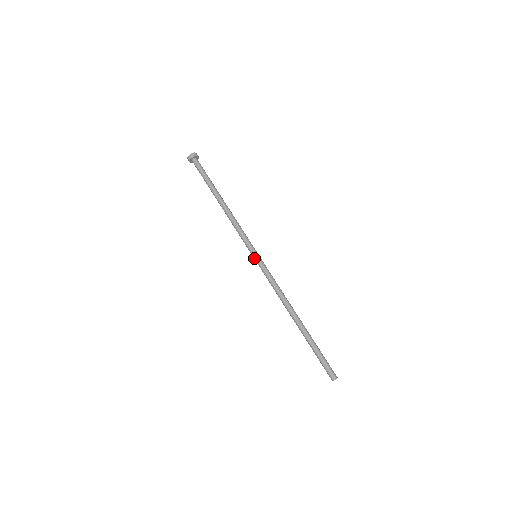
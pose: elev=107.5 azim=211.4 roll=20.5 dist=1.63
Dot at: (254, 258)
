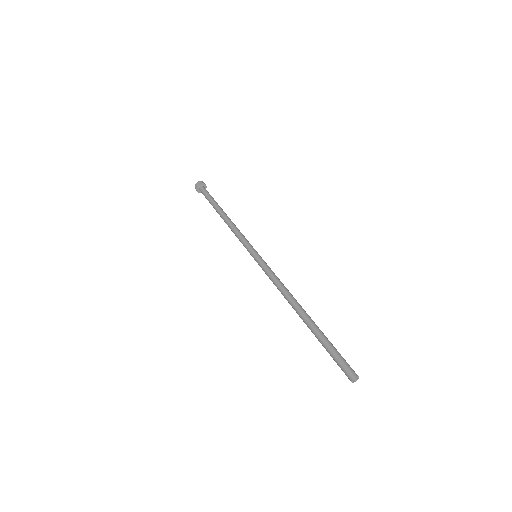
Dot at: occluded
